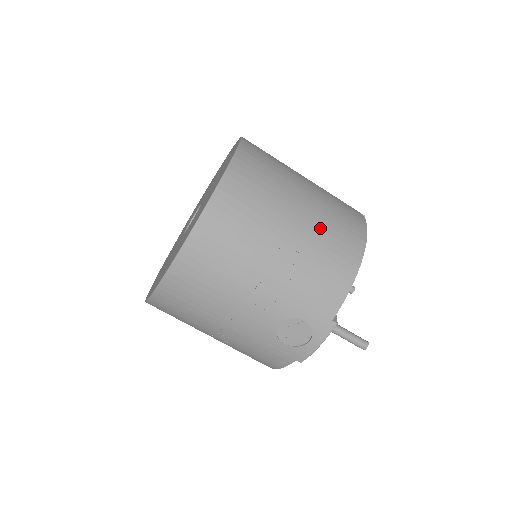
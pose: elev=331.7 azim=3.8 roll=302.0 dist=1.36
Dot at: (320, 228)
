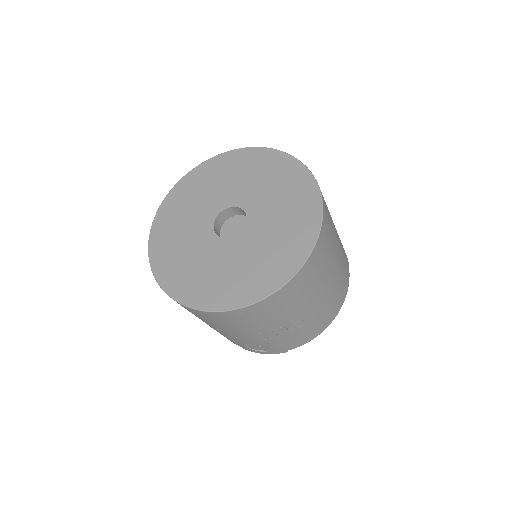
Dot at: (325, 306)
